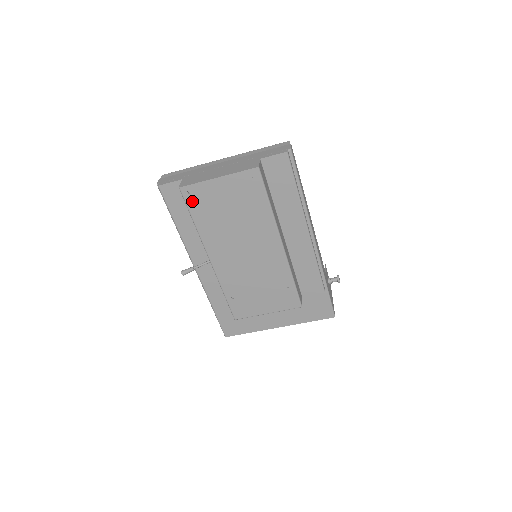
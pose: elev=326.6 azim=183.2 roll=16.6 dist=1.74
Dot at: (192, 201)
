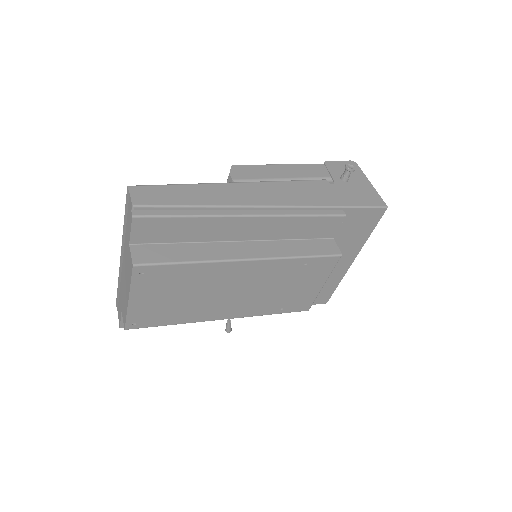
Dot at: (146, 323)
